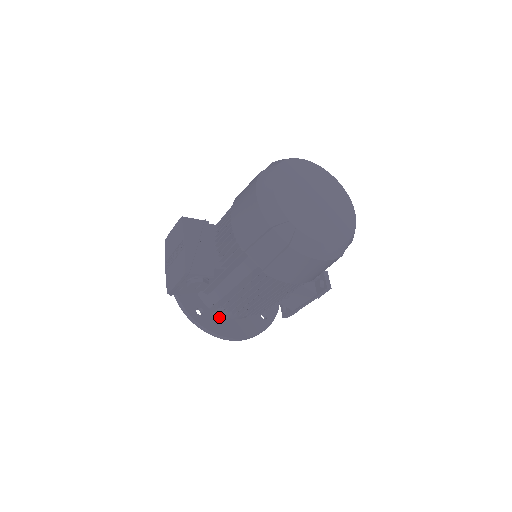
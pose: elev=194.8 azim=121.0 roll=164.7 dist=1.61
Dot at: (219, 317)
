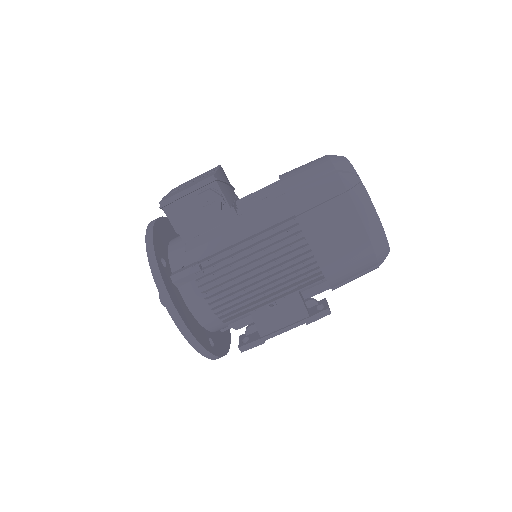
Dot at: (176, 288)
